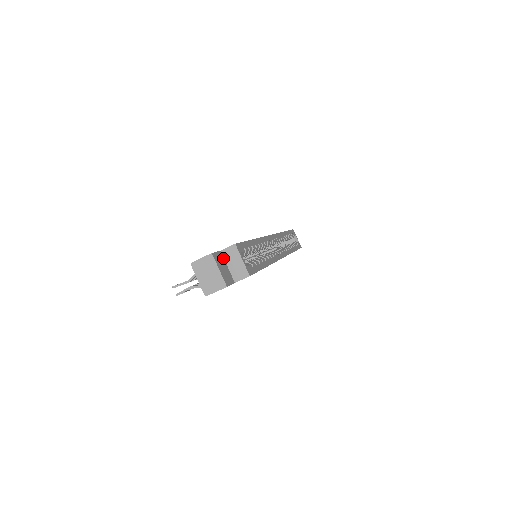
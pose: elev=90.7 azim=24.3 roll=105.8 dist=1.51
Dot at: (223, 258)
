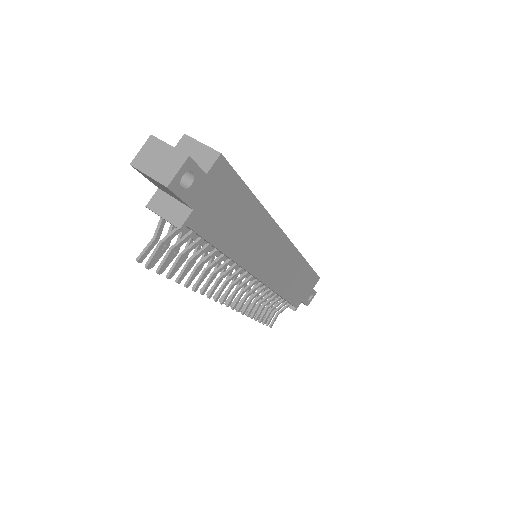
Dot at: occluded
